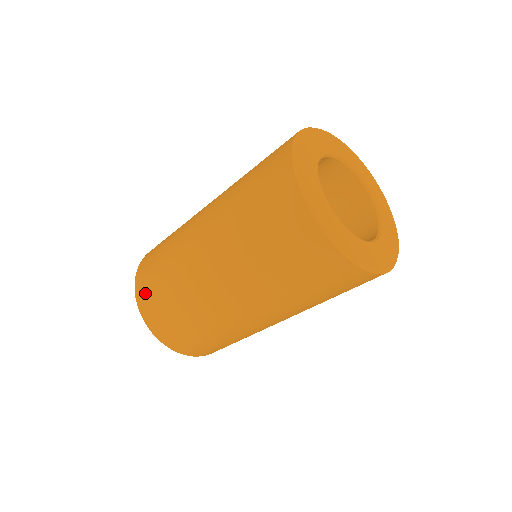
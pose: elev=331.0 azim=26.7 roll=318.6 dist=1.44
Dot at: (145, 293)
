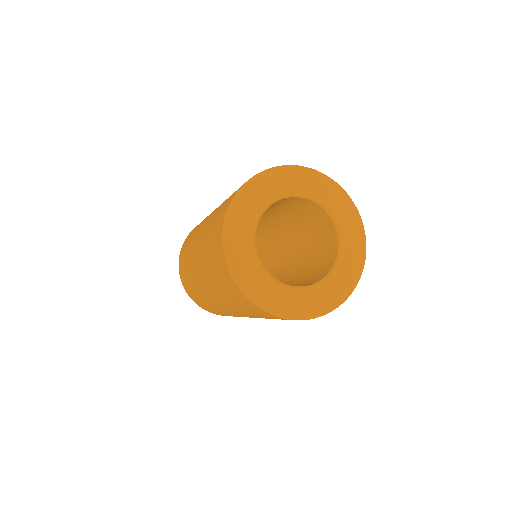
Dot at: (186, 240)
